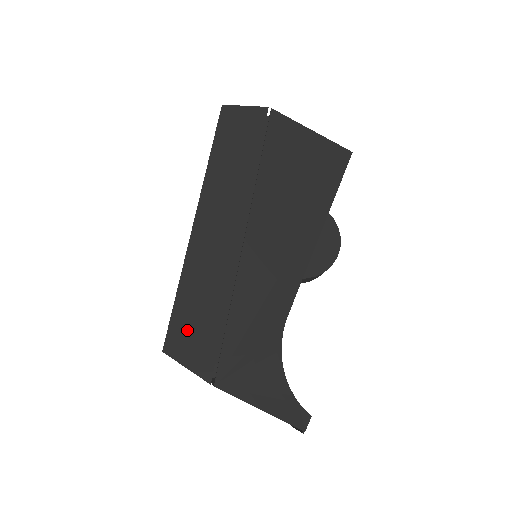
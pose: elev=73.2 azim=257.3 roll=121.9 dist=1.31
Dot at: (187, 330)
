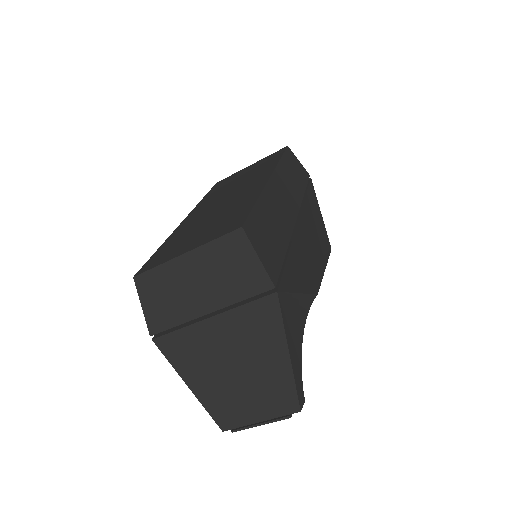
Dot at: (261, 232)
